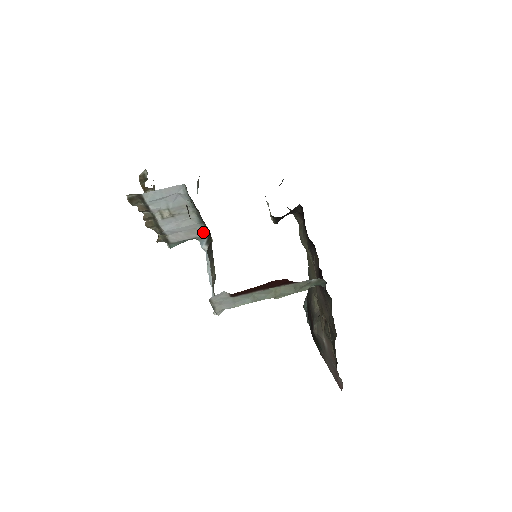
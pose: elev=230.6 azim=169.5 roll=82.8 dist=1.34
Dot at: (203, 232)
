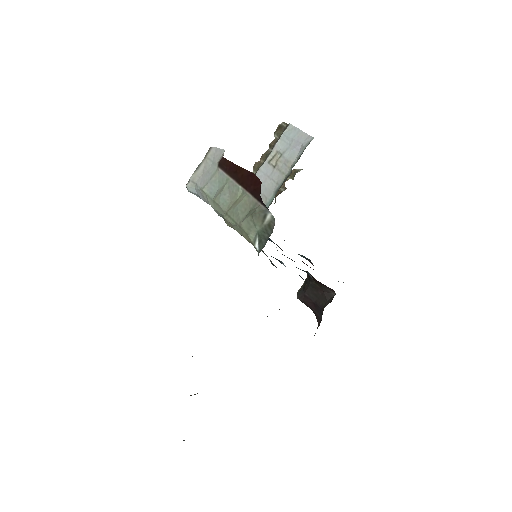
Dot at: occluded
